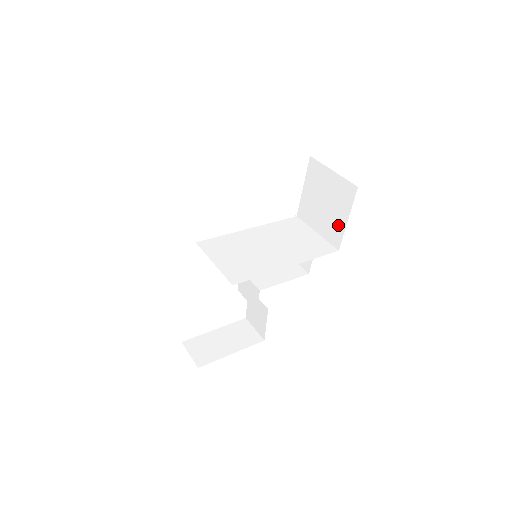
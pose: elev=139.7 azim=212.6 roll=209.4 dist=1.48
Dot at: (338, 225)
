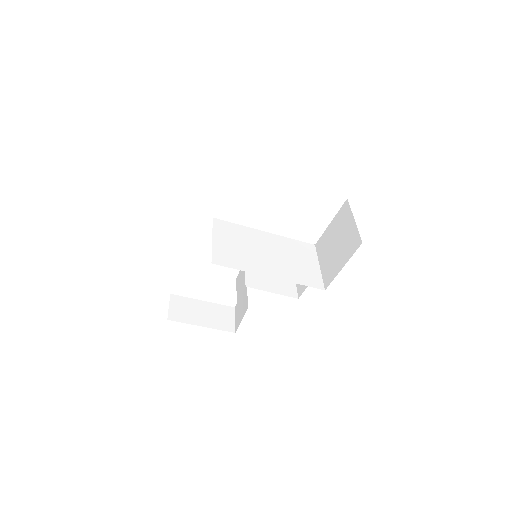
Dot at: (335, 268)
